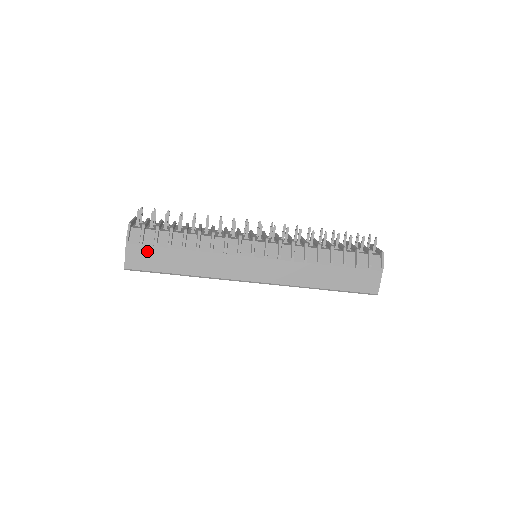
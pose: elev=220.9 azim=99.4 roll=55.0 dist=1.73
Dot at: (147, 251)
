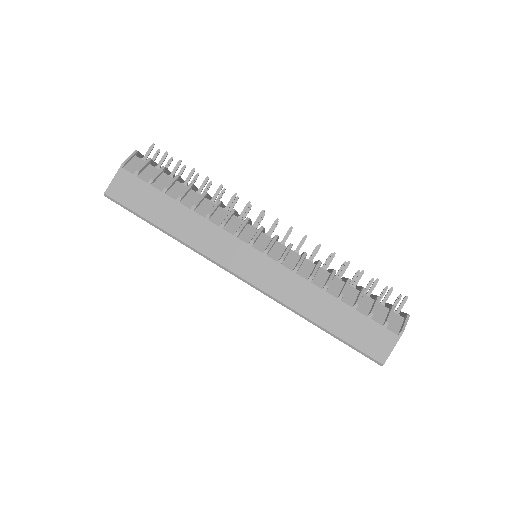
Dot at: (138, 185)
